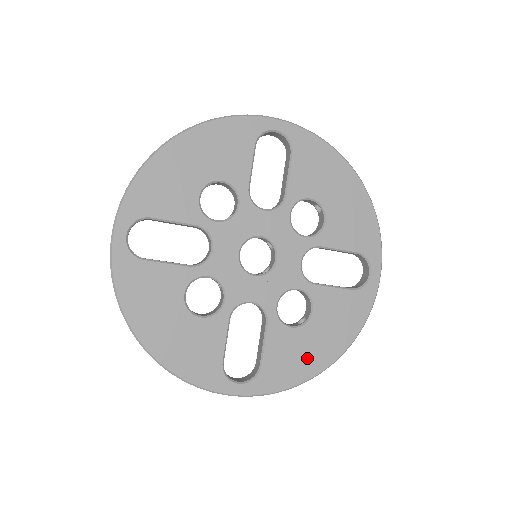
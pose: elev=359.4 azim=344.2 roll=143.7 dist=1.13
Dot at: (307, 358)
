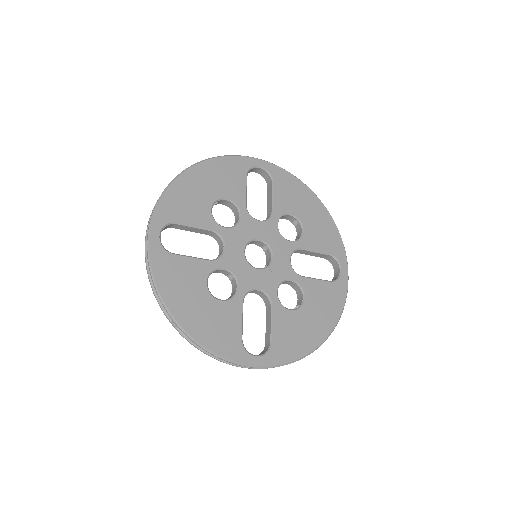
Dot at: (306, 335)
